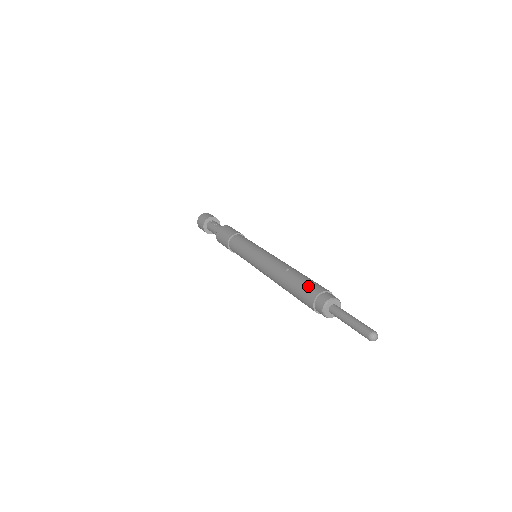
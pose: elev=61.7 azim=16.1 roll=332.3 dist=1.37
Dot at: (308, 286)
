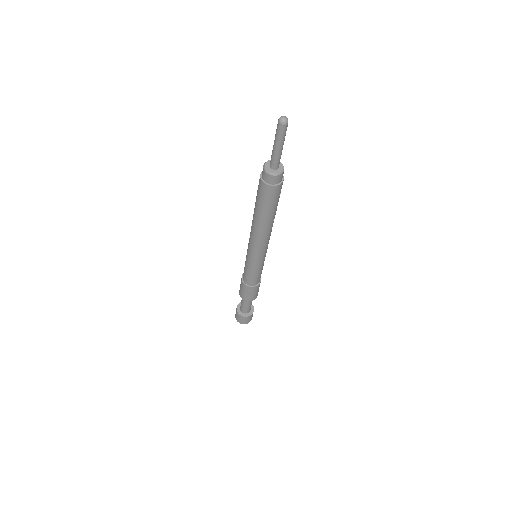
Dot at: (258, 187)
